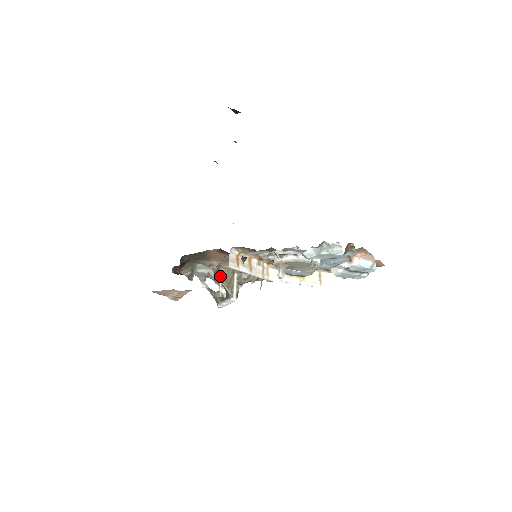
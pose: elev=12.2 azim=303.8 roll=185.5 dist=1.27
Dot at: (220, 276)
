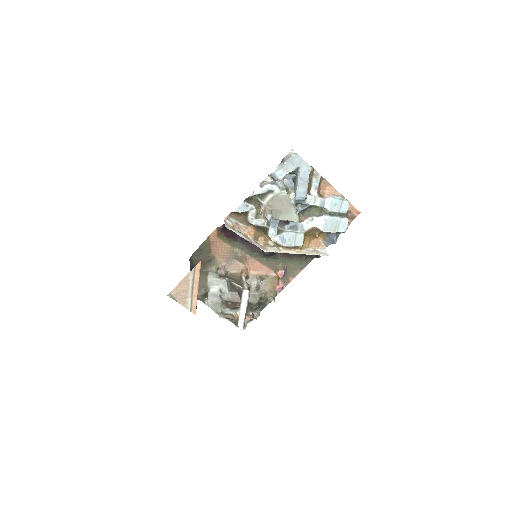
Dot at: (229, 278)
